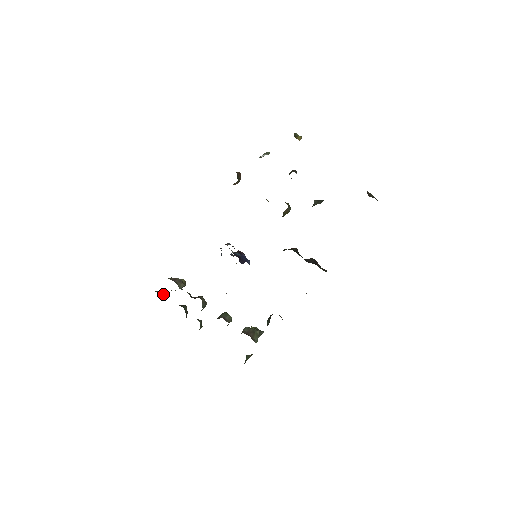
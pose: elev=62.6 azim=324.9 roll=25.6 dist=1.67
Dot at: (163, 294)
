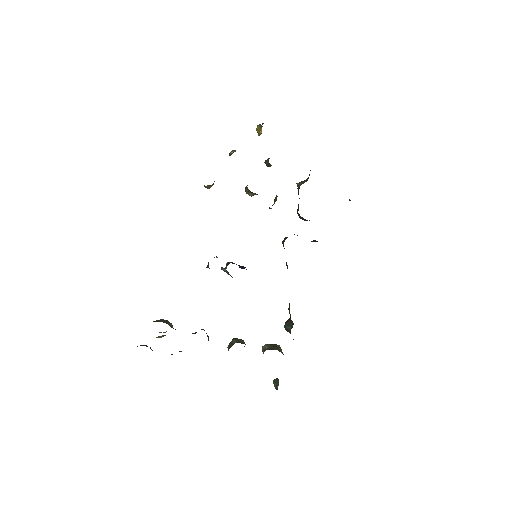
Dot at: occluded
